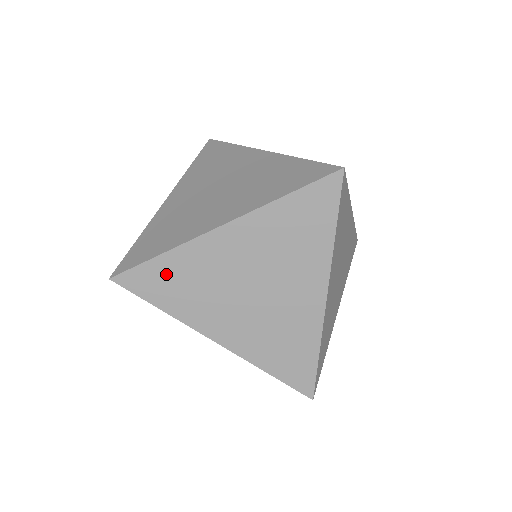
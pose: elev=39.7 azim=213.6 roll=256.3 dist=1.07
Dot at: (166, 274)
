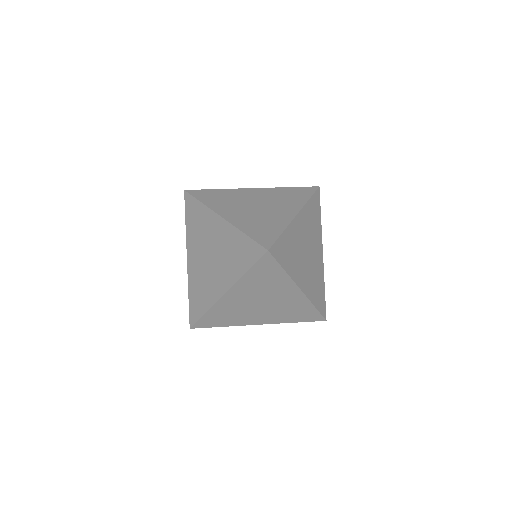
Dot at: (214, 317)
